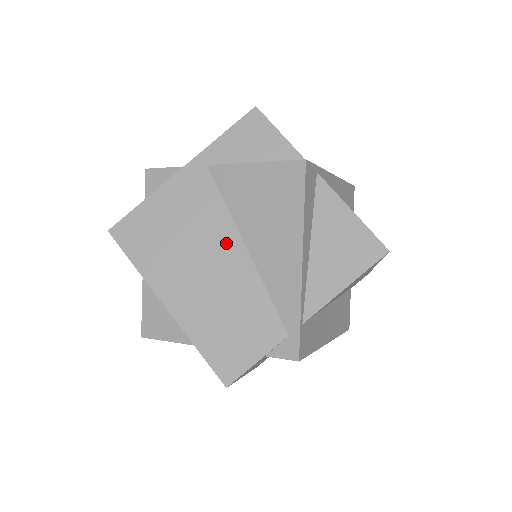
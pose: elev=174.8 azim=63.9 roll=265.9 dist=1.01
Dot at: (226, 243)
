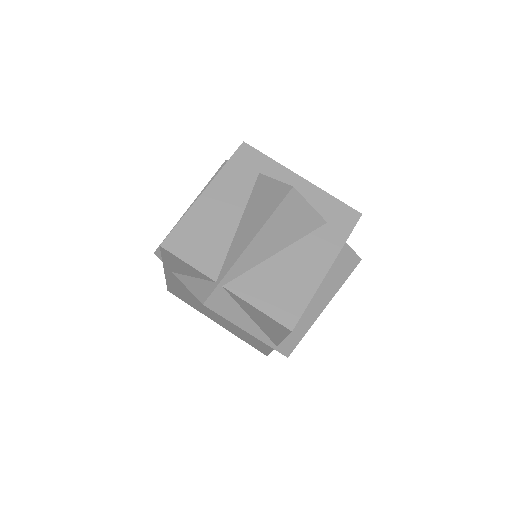
Dot at: occluded
